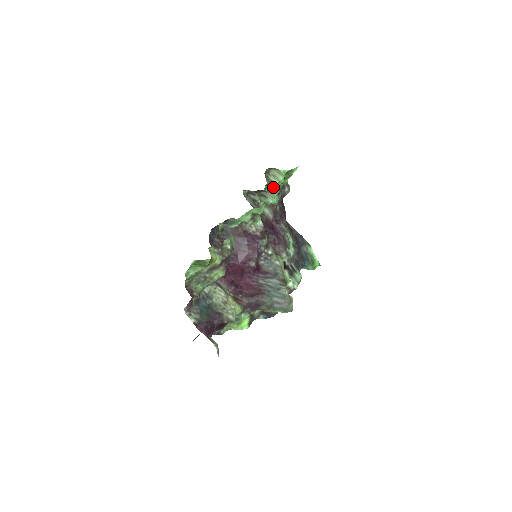
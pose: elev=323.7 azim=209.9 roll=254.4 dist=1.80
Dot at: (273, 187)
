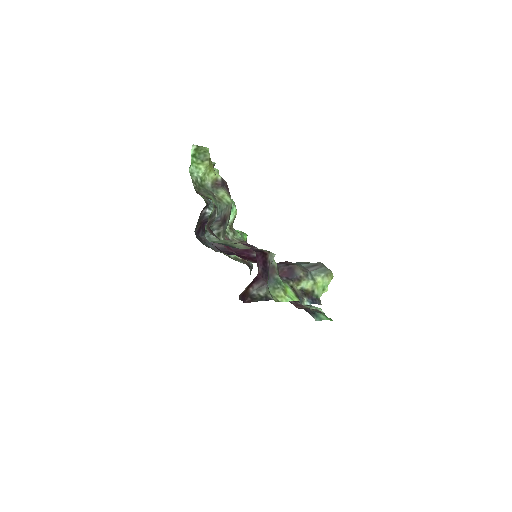
Dot at: occluded
